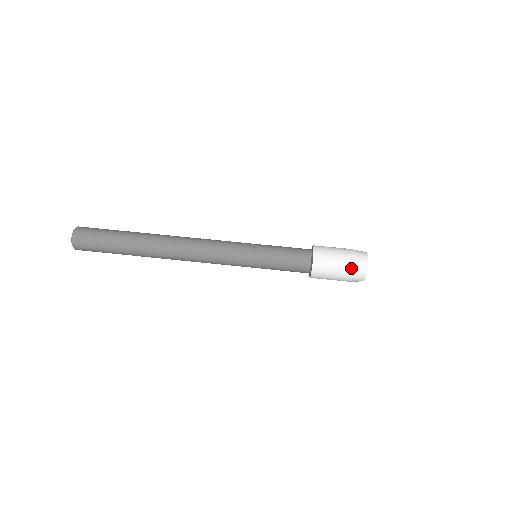
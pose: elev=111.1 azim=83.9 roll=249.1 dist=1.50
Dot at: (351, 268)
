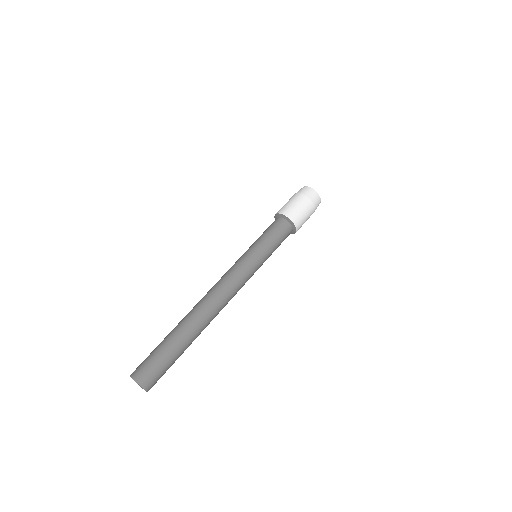
Dot at: (304, 195)
